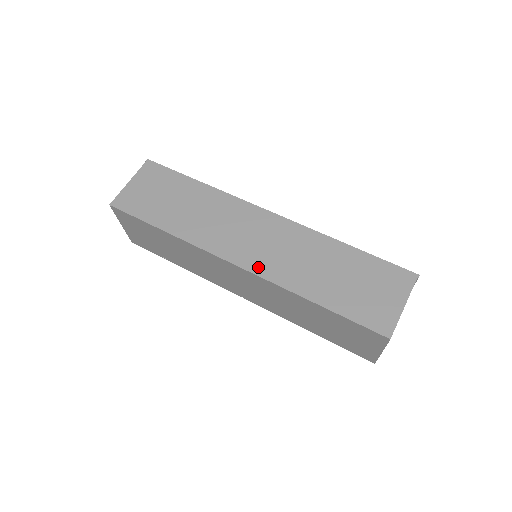
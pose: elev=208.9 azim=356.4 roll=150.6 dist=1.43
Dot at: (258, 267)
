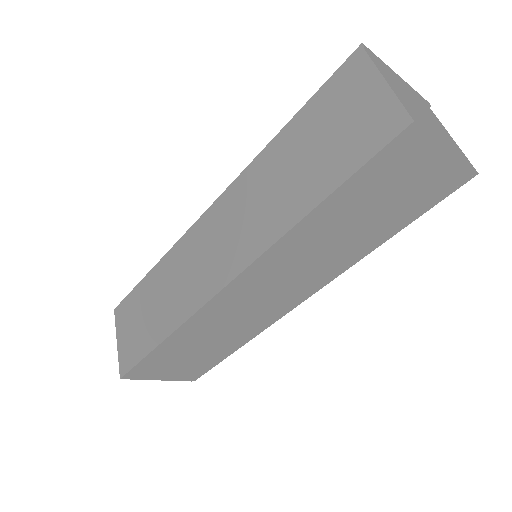
Dot at: (242, 259)
